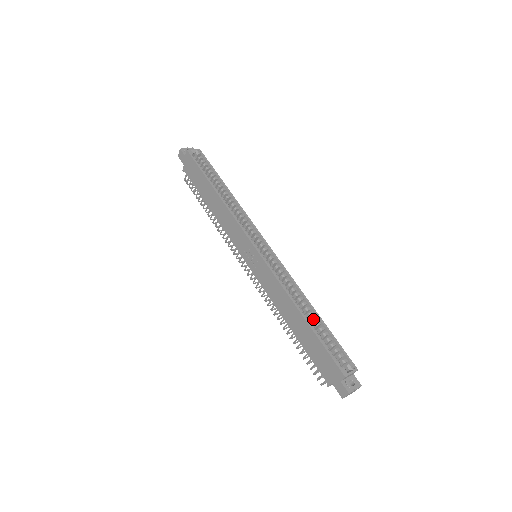
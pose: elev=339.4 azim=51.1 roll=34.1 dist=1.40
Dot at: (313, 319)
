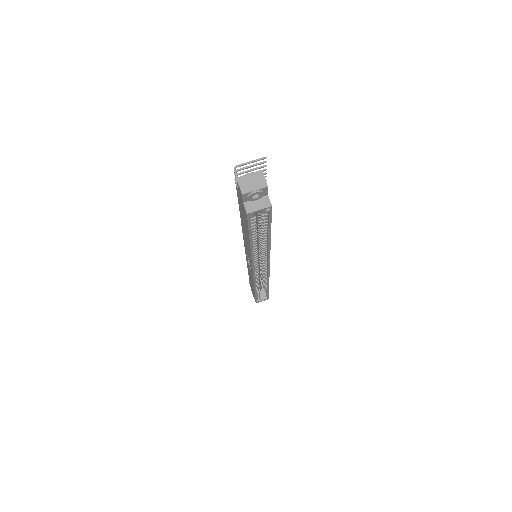
Dot at: (263, 289)
